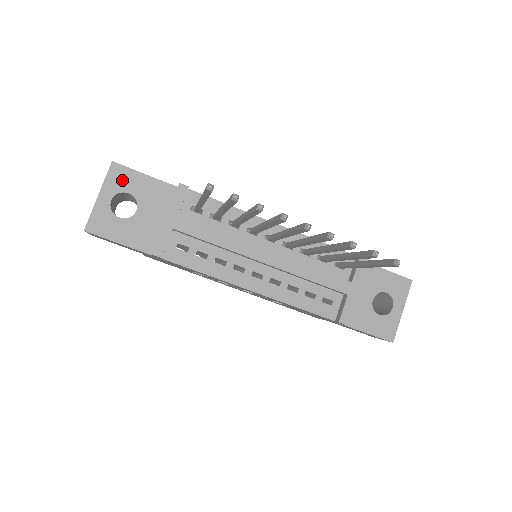
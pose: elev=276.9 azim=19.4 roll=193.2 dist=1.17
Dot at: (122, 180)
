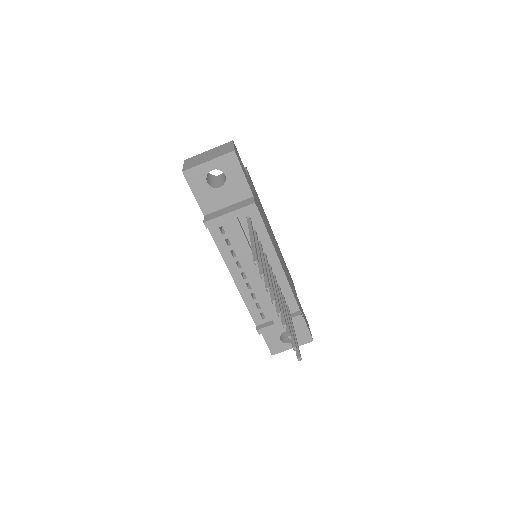
Dot at: (229, 165)
